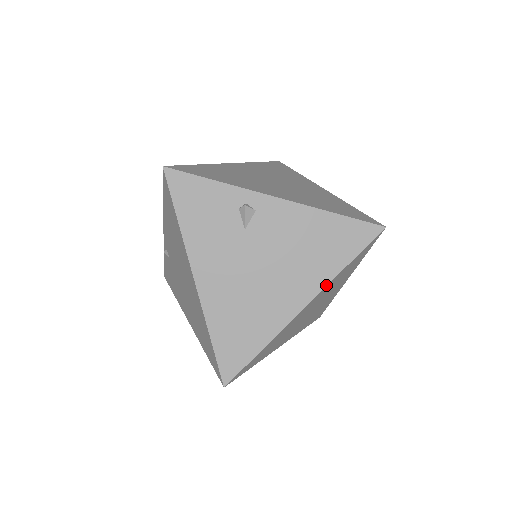
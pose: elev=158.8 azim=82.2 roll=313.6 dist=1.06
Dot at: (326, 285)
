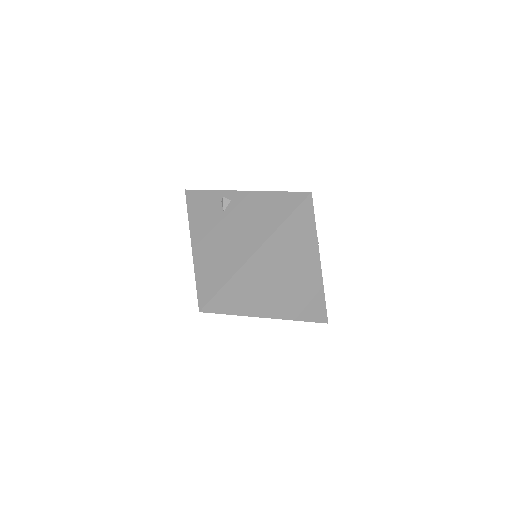
Dot at: (271, 235)
